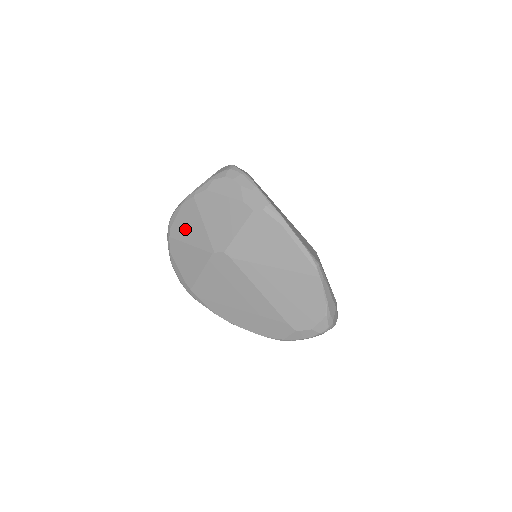
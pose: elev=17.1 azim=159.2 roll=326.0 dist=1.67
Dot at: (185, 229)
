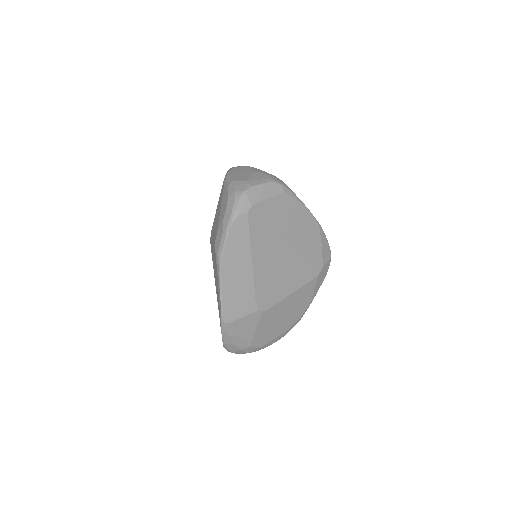
Dot at: occluded
